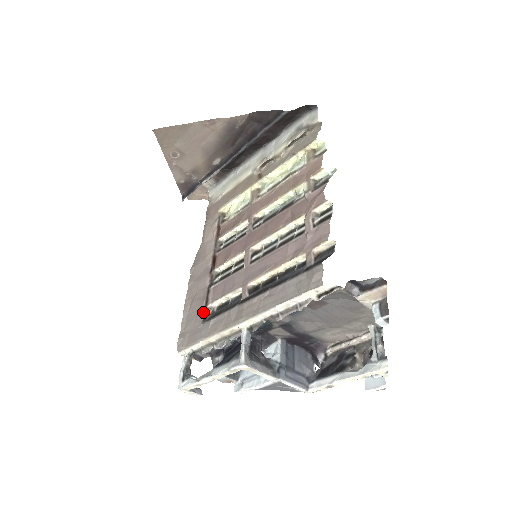
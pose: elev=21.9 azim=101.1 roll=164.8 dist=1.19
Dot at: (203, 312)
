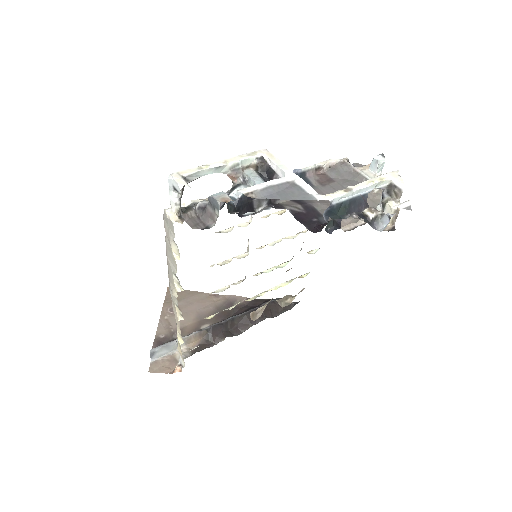
Dot at: occluded
